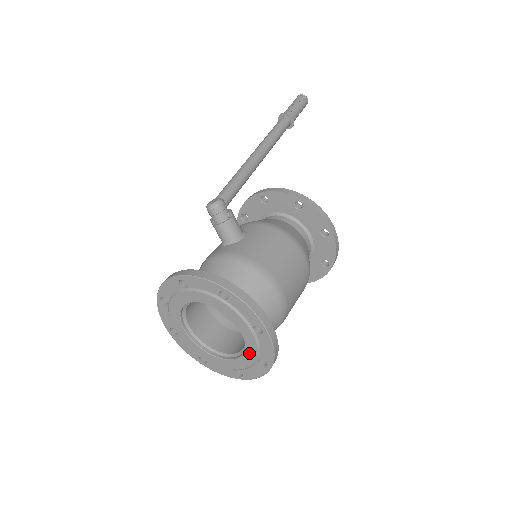
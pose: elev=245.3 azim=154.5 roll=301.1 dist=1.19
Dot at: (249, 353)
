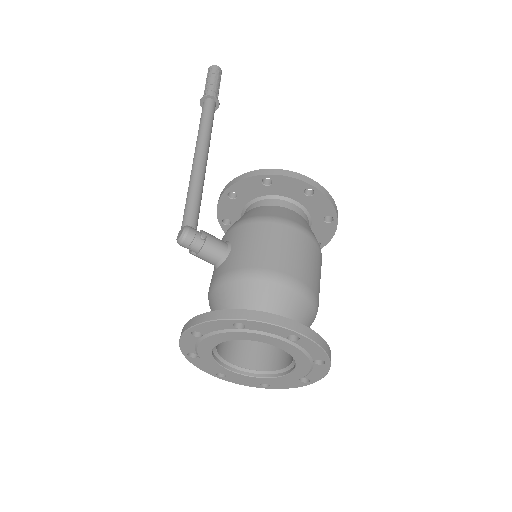
Dot at: (300, 361)
